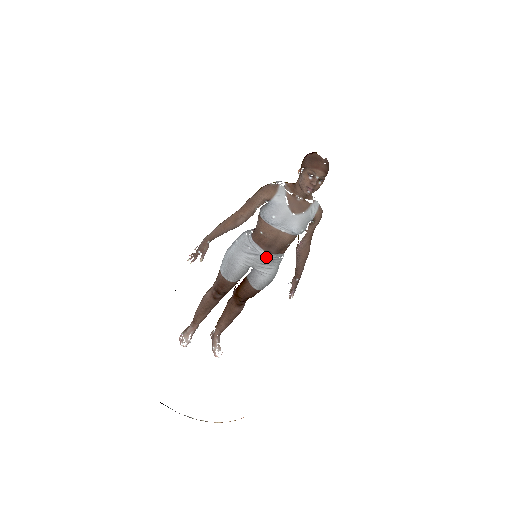
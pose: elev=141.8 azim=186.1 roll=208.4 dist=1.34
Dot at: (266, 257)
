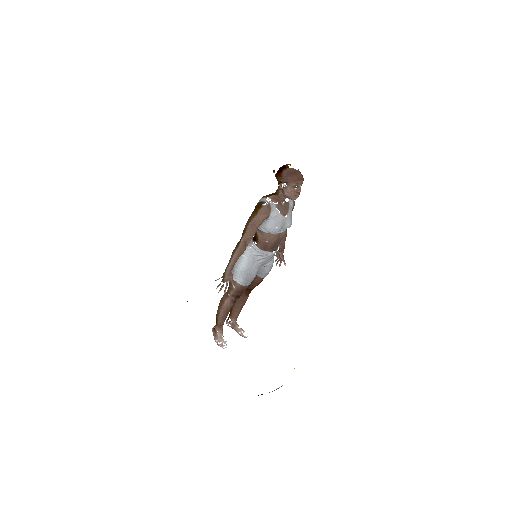
Dot at: (273, 255)
